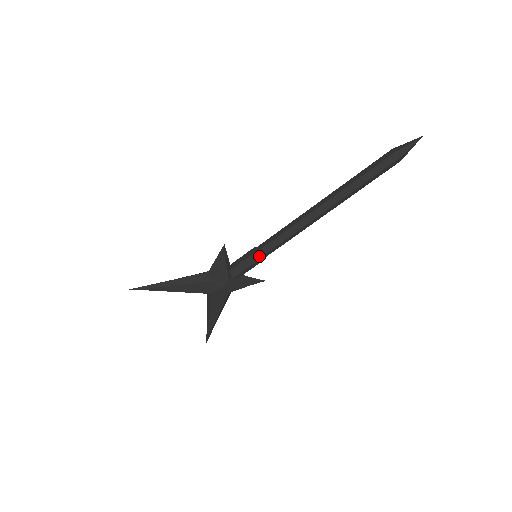
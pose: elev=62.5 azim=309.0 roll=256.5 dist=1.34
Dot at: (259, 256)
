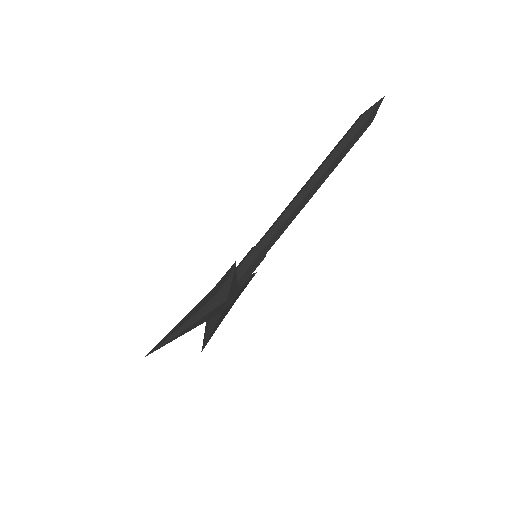
Dot at: (263, 256)
